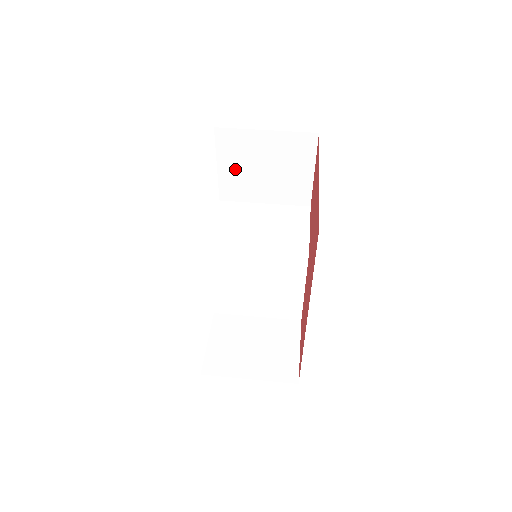
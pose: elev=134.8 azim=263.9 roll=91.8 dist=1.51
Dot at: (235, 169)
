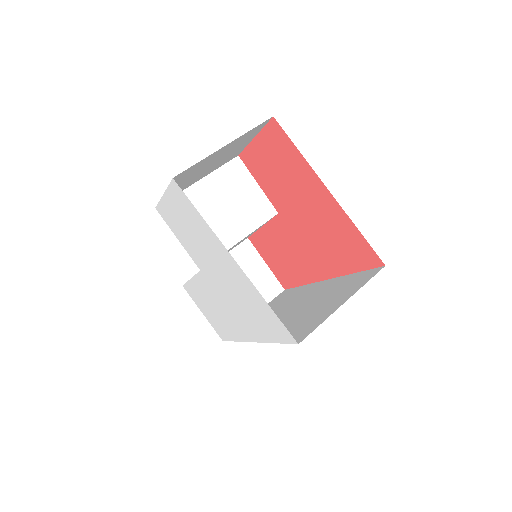
Dot at: (181, 184)
